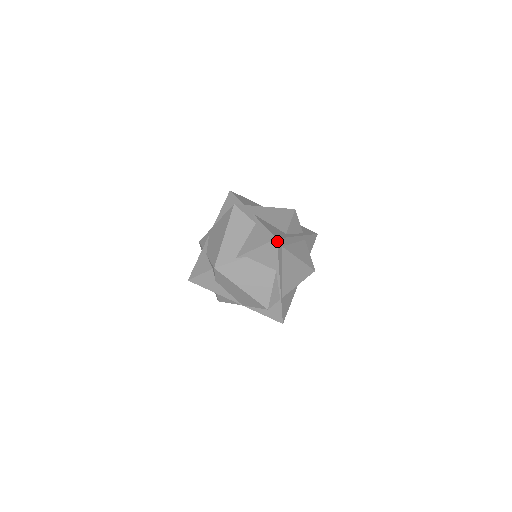
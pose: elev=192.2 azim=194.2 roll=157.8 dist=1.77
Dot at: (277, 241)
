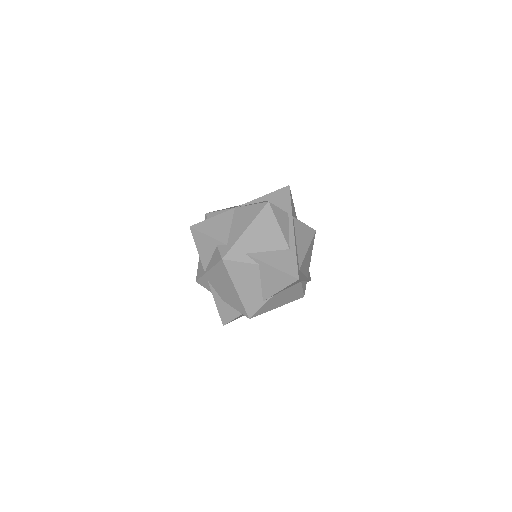
Dot at: (299, 279)
